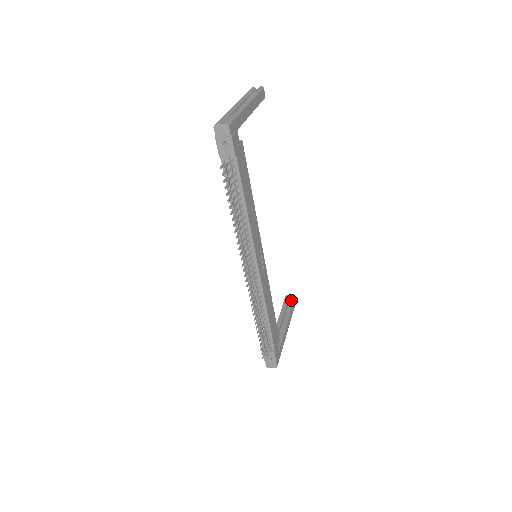
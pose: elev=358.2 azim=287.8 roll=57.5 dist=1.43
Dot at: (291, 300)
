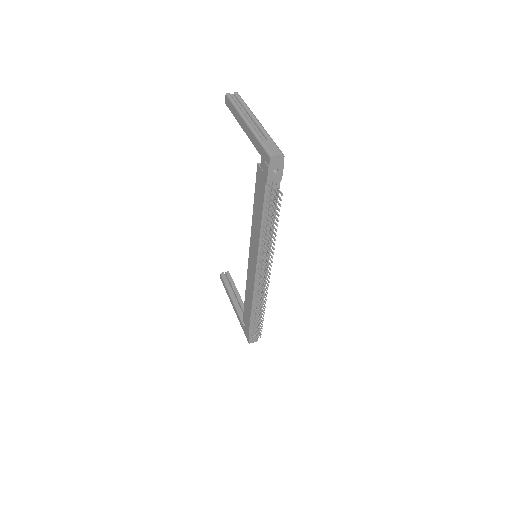
Dot at: (229, 277)
